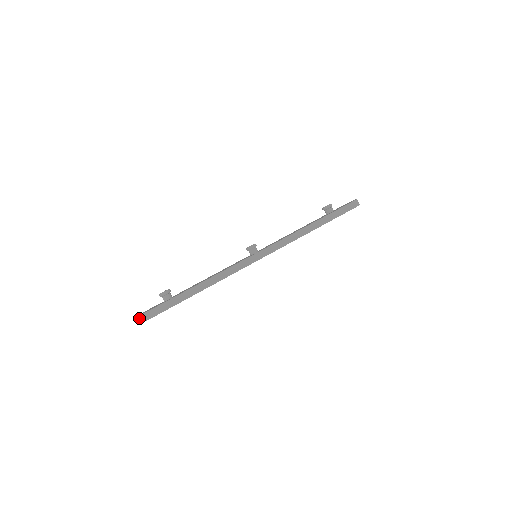
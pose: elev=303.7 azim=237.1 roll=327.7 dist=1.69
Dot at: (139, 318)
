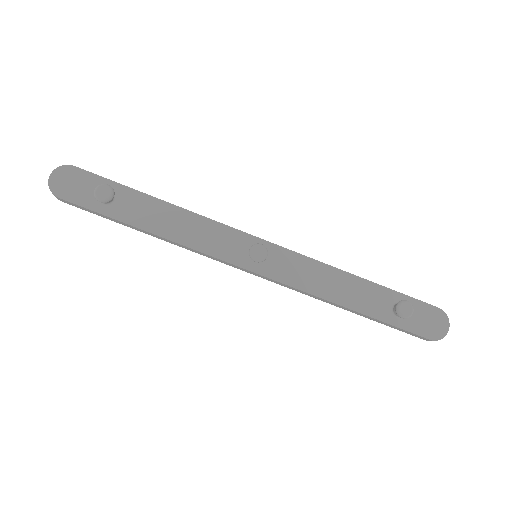
Dot at: (50, 190)
